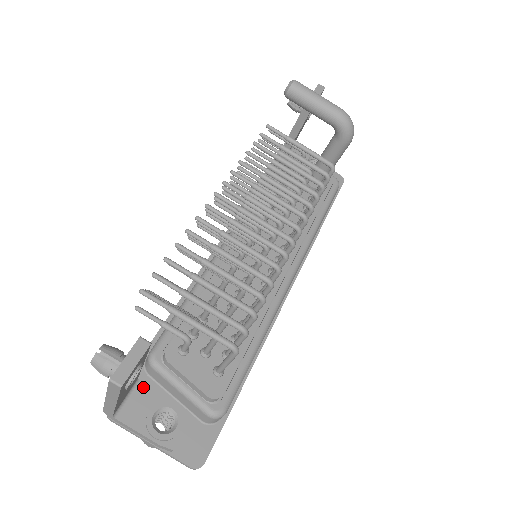
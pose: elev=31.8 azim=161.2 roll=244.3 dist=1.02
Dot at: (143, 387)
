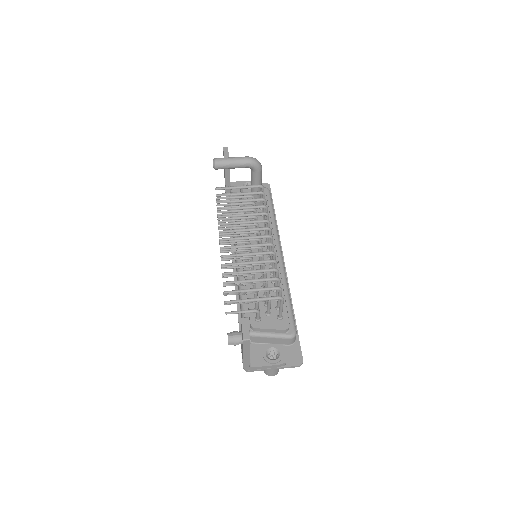
Dot at: (252, 348)
